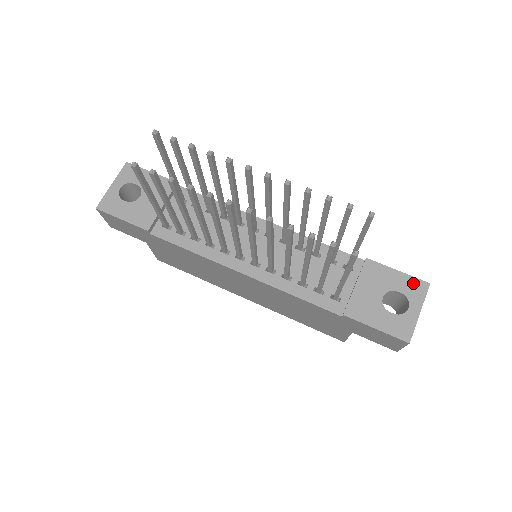
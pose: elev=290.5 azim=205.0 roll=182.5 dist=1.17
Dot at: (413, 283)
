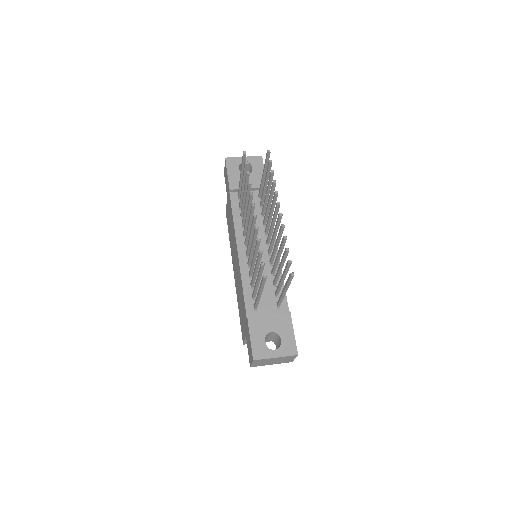
Dot at: (292, 345)
